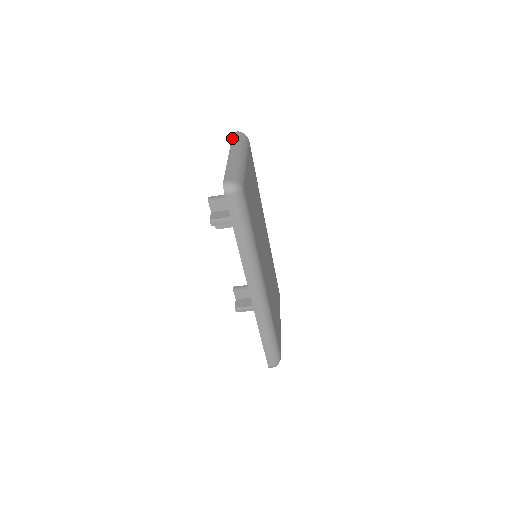
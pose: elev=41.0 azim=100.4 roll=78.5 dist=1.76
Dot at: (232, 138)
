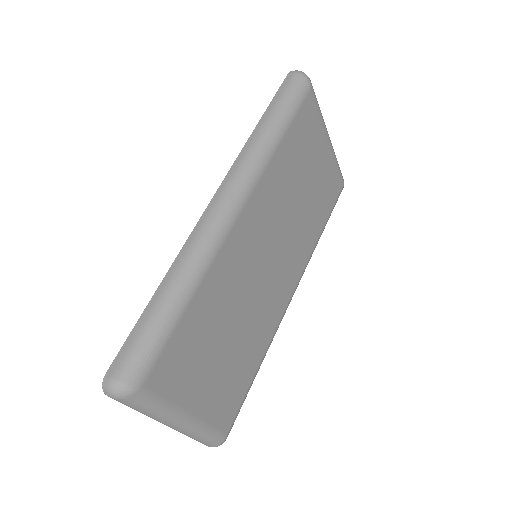
Dot at: occluded
